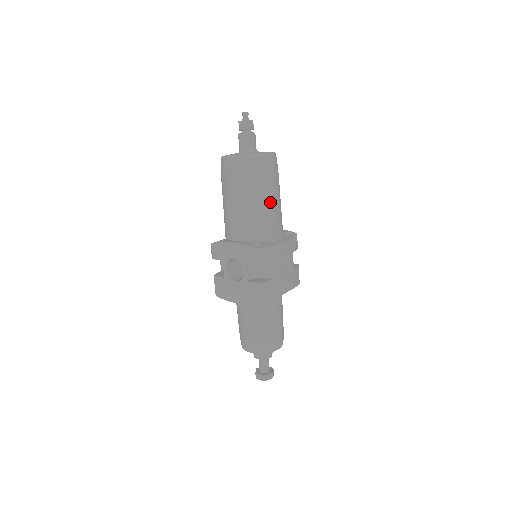
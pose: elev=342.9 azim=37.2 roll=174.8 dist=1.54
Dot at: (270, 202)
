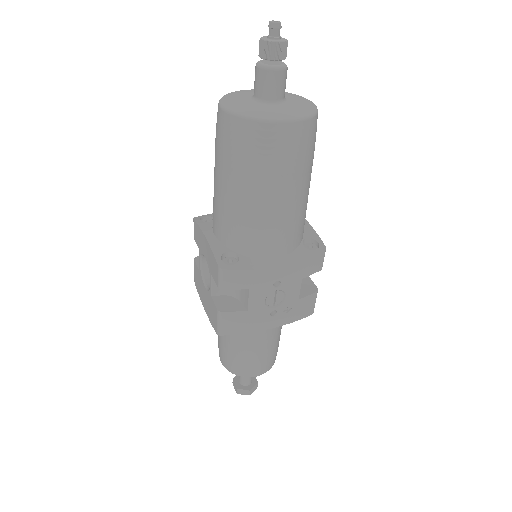
Dot at: (269, 202)
